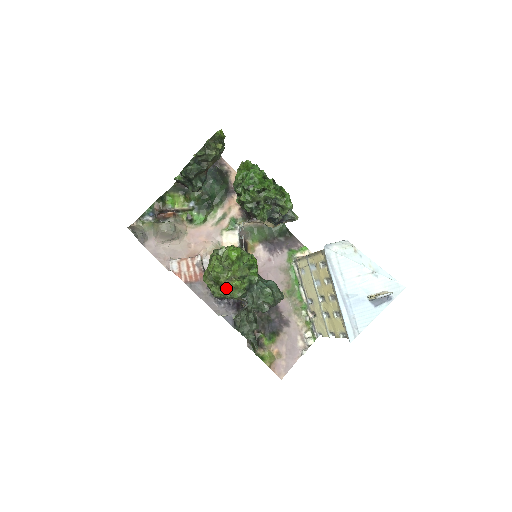
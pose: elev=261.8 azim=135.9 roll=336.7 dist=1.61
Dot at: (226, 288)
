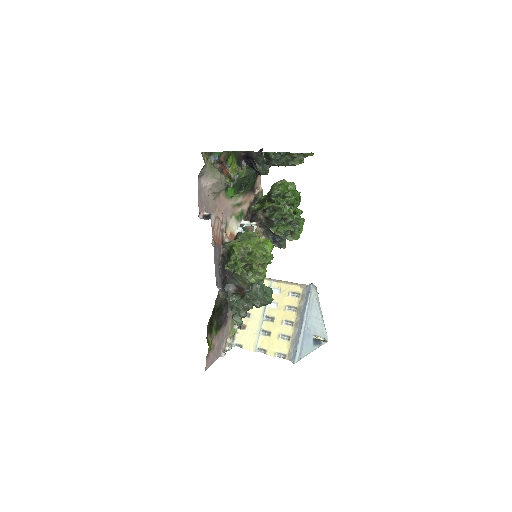
Dot at: (245, 269)
